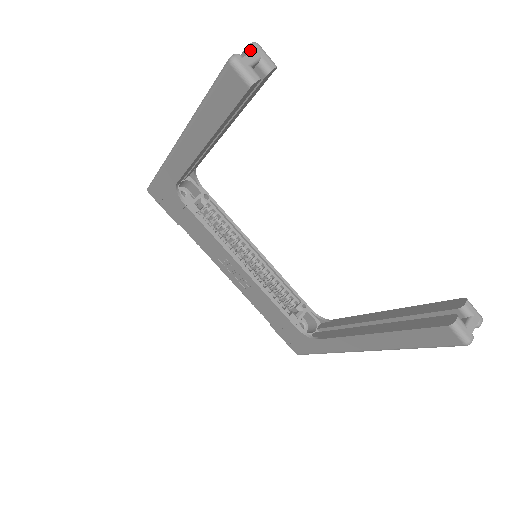
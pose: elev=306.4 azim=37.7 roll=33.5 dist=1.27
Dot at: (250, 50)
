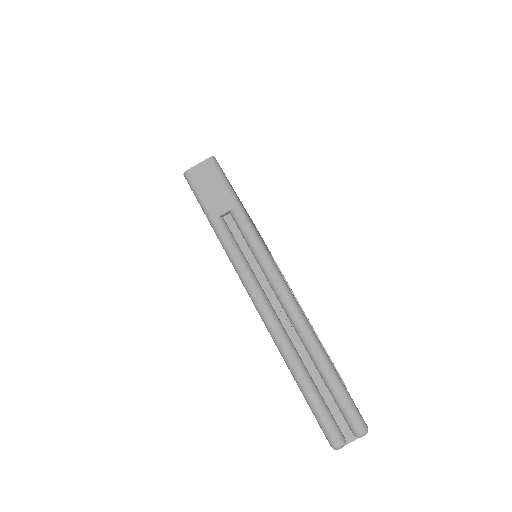
Dot at: (356, 437)
